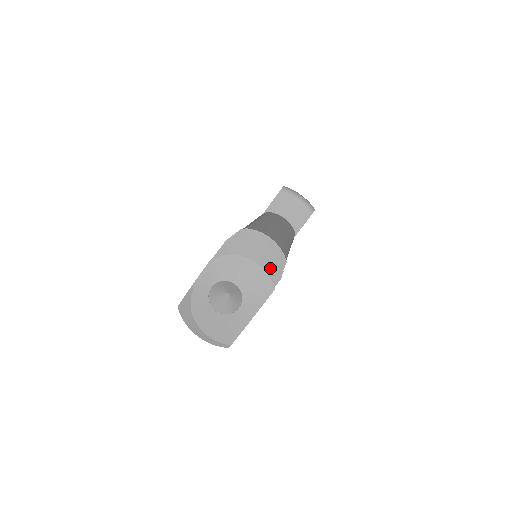
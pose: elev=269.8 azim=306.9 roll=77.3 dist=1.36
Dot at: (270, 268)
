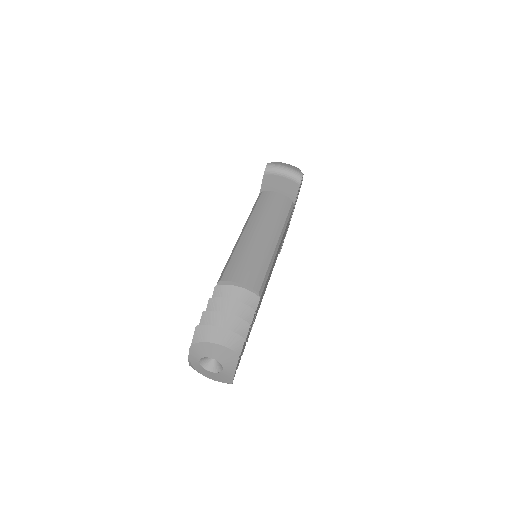
Dot at: (233, 338)
